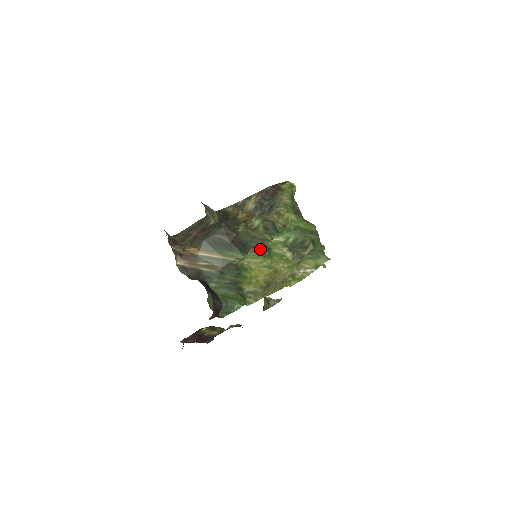
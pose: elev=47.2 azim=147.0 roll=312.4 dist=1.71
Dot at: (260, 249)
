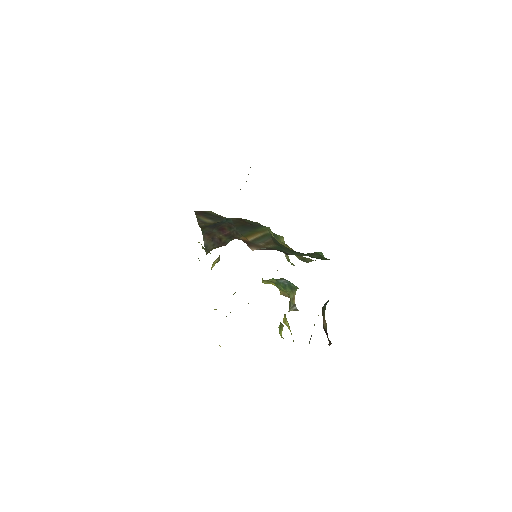
Dot at: occluded
